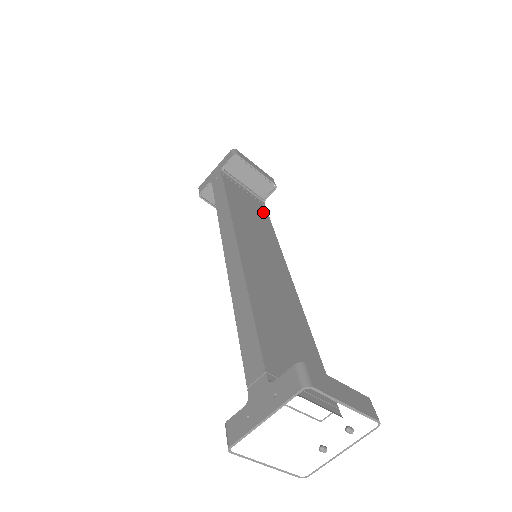
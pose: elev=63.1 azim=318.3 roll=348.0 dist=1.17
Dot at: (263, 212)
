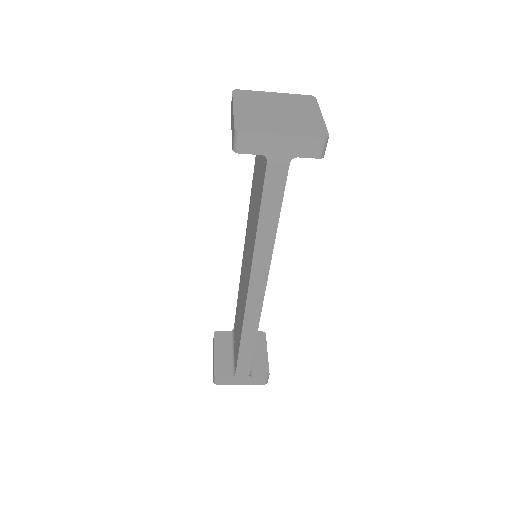
Dot at: occluded
